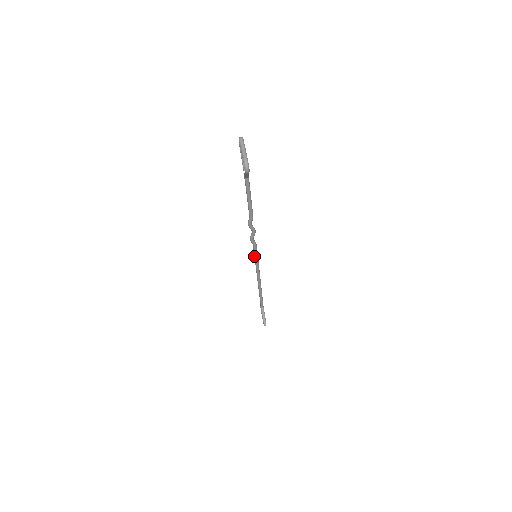
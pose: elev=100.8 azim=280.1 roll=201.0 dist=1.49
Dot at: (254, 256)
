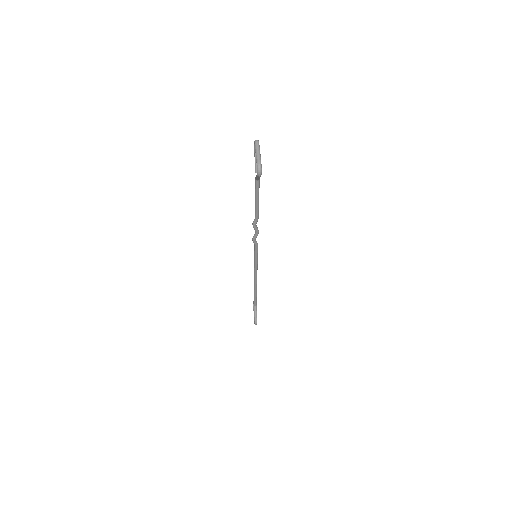
Dot at: (254, 256)
